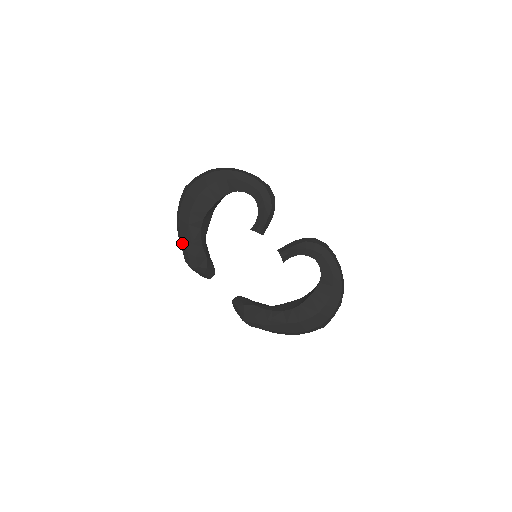
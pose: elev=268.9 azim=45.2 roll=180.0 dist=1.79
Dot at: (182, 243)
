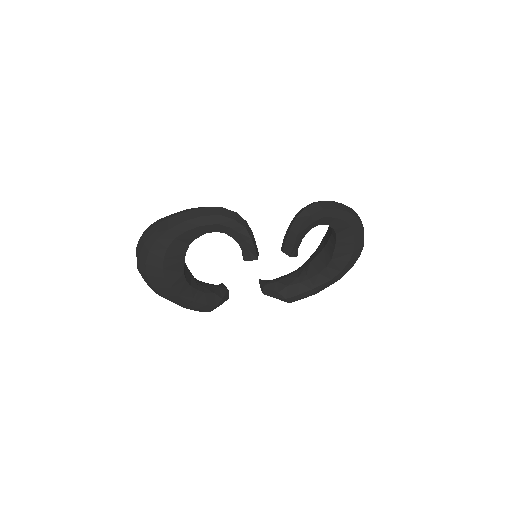
Dot at: (185, 307)
